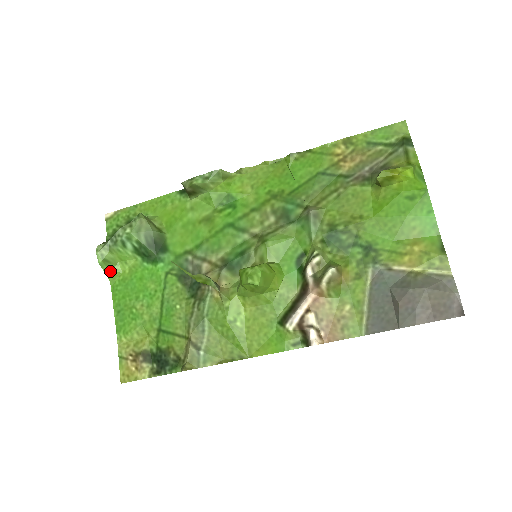
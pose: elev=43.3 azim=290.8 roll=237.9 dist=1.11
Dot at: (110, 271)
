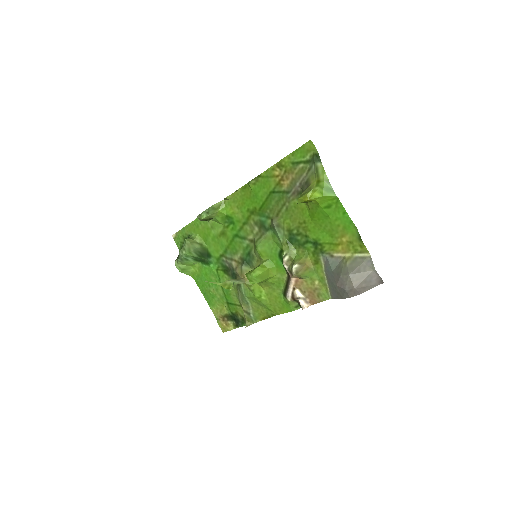
Dot at: (189, 273)
